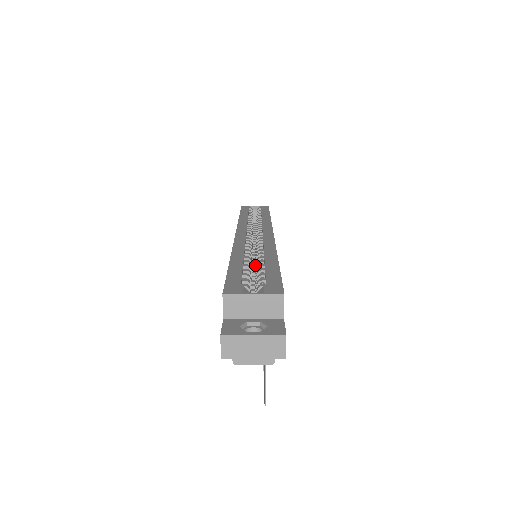
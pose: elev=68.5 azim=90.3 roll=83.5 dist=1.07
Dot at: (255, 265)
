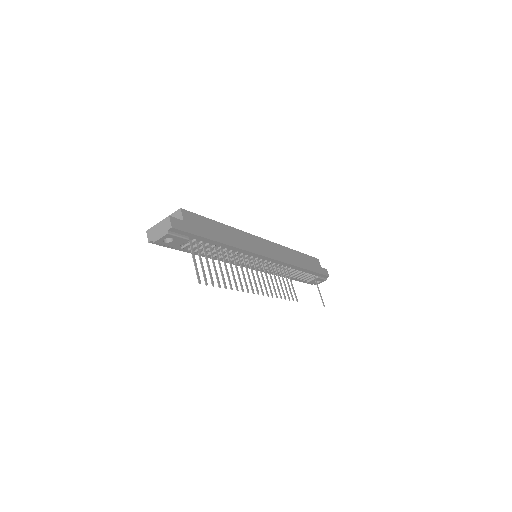
Dot at: occluded
